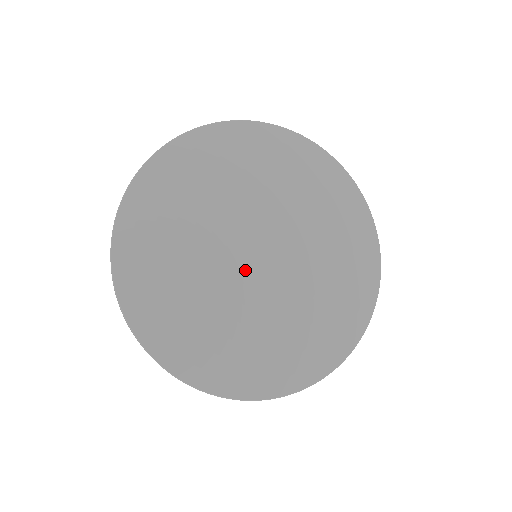
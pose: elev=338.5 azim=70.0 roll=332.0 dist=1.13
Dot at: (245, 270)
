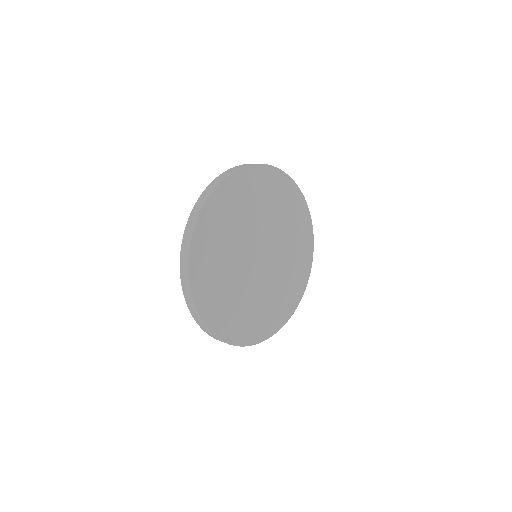
Dot at: (260, 272)
